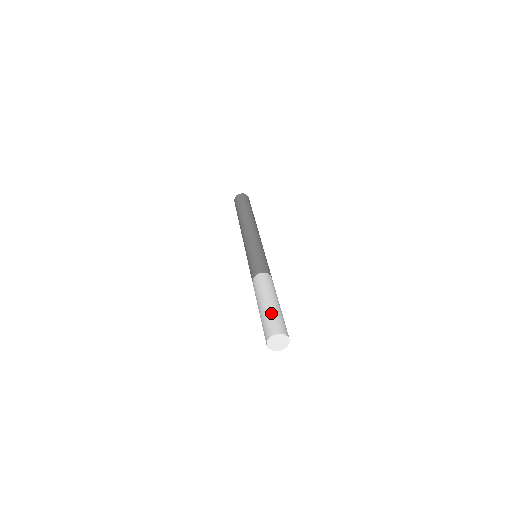
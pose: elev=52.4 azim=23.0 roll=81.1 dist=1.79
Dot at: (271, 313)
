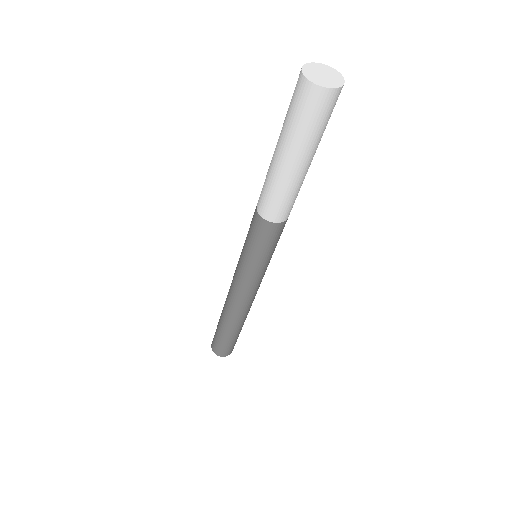
Dot at: occluded
